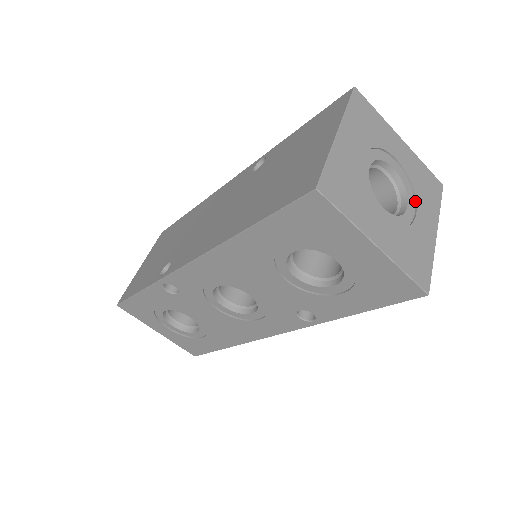
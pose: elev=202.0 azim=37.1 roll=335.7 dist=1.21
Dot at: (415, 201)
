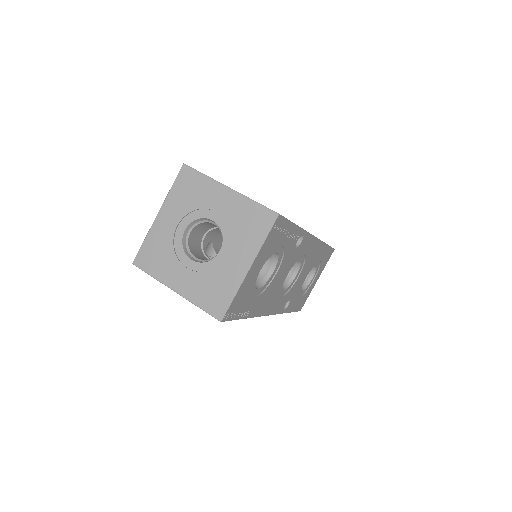
Dot at: (231, 243)
